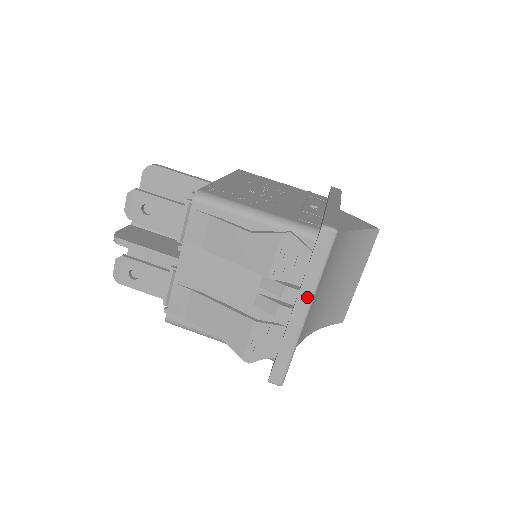
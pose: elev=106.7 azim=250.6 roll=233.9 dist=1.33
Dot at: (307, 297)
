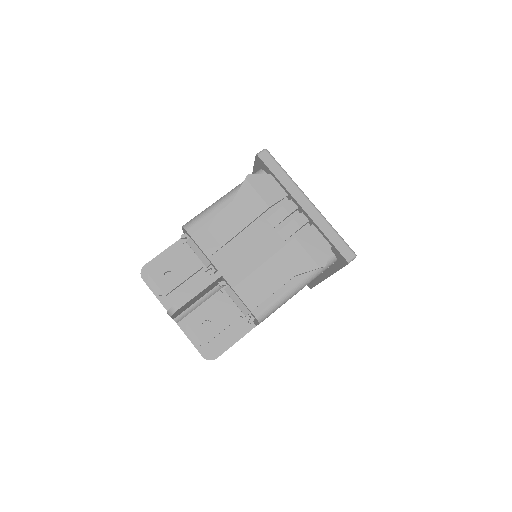
Dot at: (298, 193)
